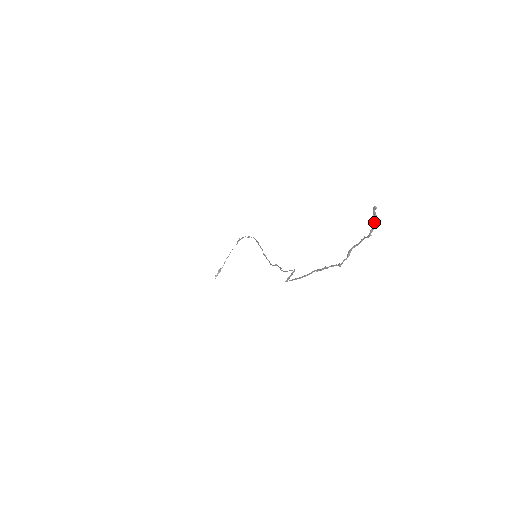
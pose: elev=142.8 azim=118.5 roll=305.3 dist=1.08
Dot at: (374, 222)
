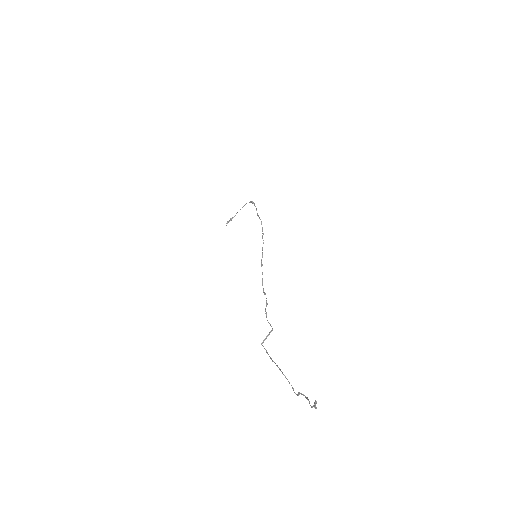
Dot at: (314, 407)
